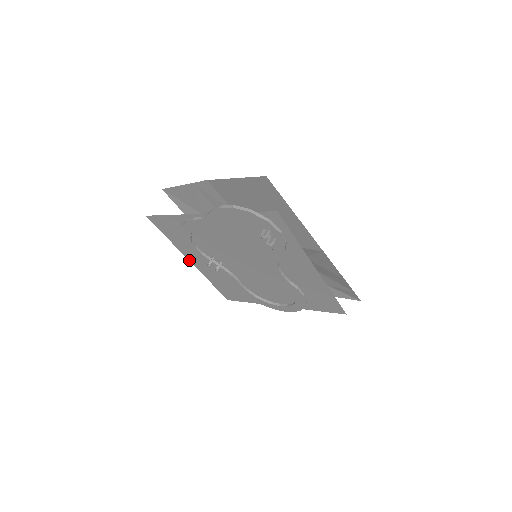
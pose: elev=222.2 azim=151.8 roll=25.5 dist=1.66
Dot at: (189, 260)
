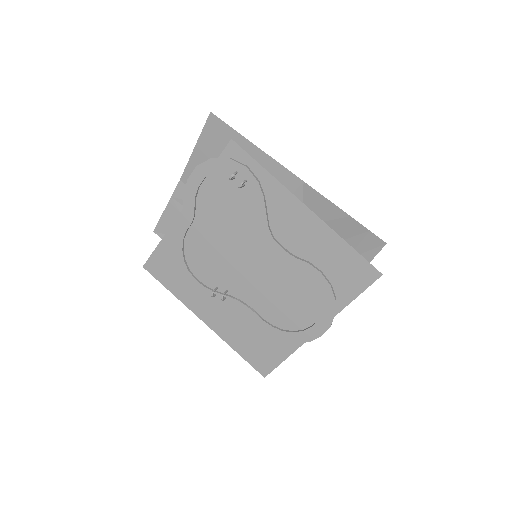
Dot at: (200, 319)
